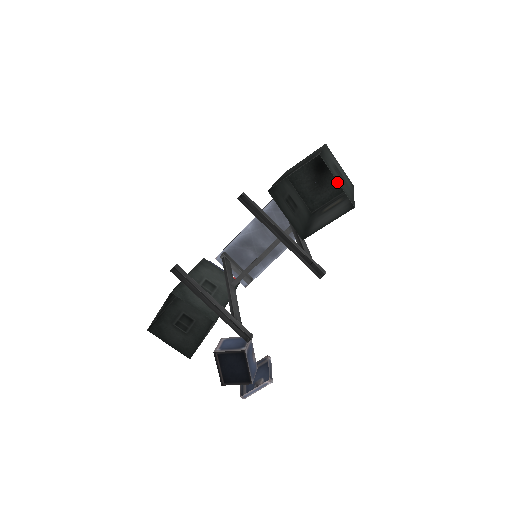
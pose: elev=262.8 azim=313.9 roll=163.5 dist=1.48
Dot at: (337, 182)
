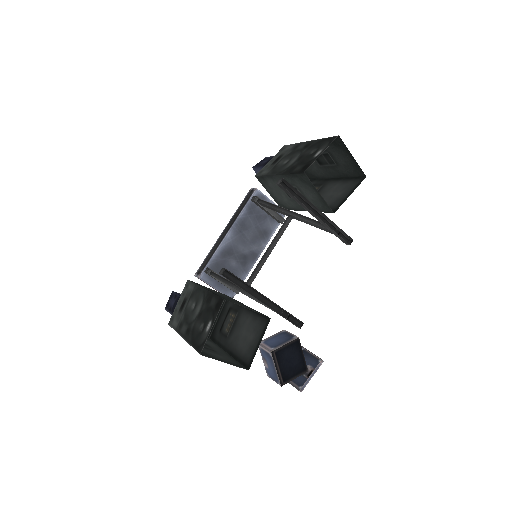
Dot at: occluded
